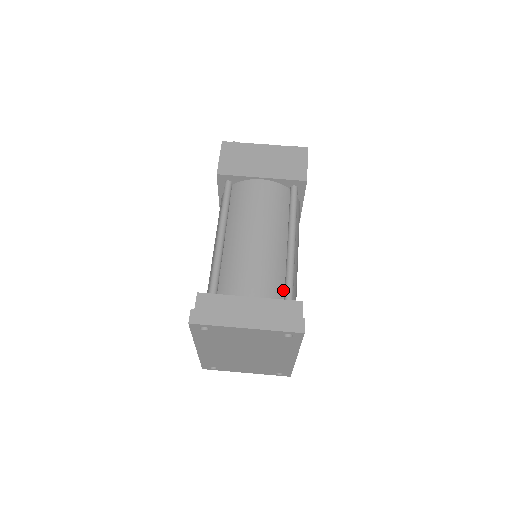
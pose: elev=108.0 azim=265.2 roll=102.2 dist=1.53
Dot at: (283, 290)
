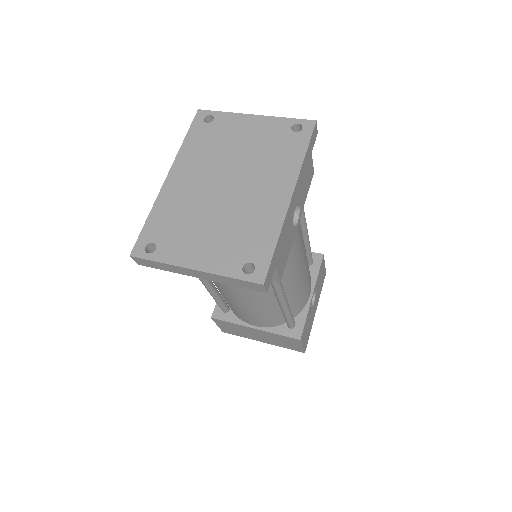
Dot at: occluded
